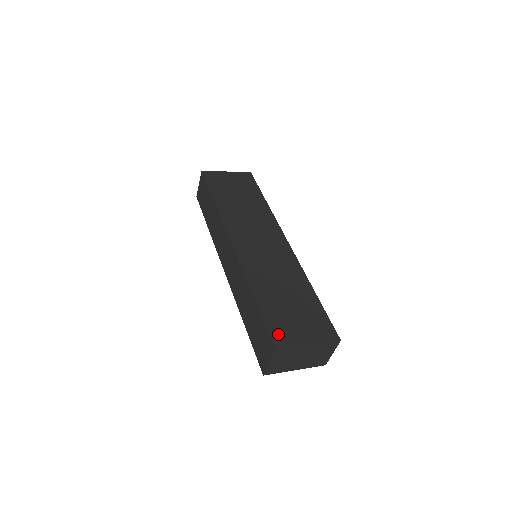
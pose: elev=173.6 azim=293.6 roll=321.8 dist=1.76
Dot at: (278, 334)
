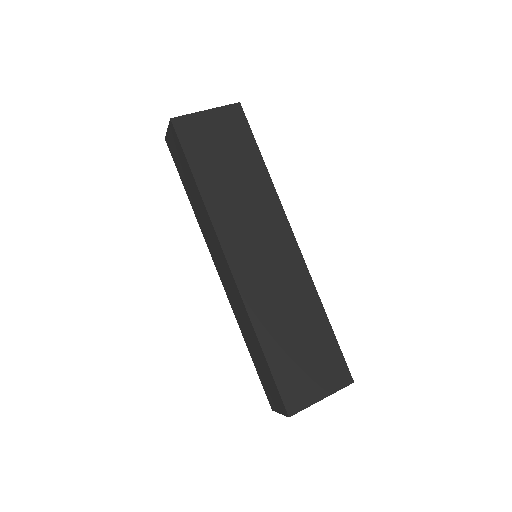
Dot at: (291, 395)
